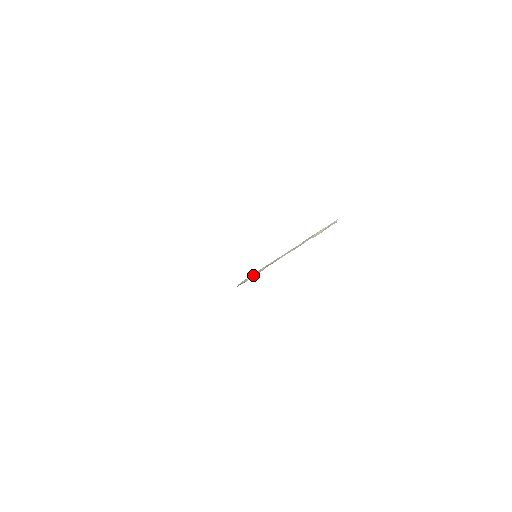
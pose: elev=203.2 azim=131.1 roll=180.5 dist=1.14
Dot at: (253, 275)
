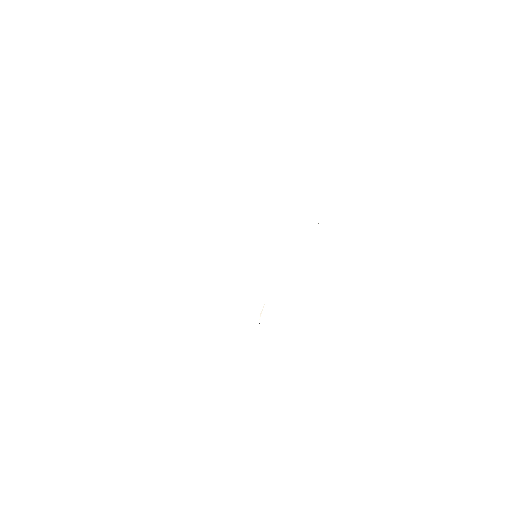
Dot at: occluded
